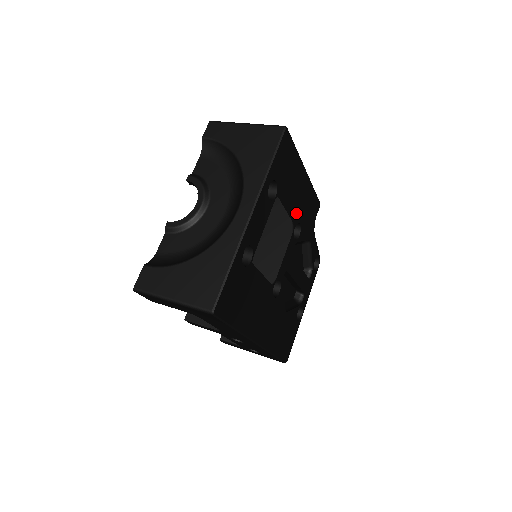
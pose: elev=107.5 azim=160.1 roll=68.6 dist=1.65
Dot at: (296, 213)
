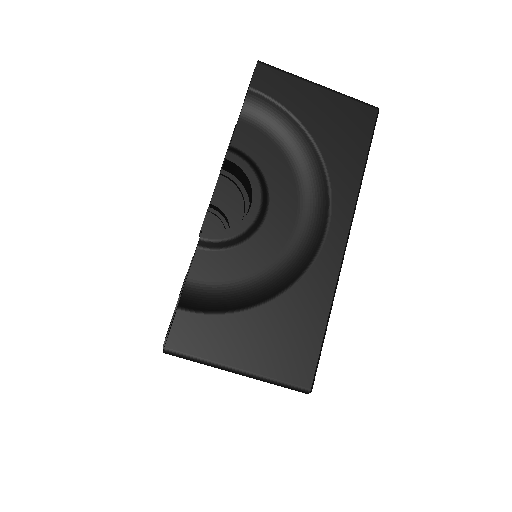
Dot at: occluded
